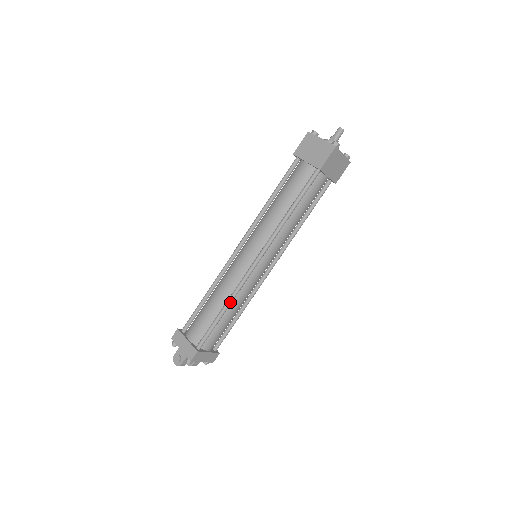
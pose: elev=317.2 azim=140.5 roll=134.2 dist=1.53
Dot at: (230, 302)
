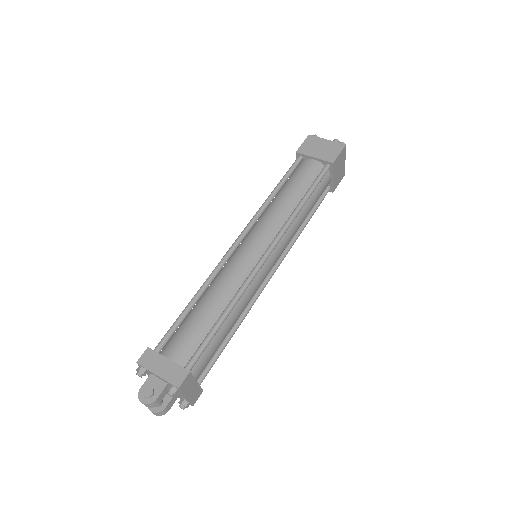
Dot at: (236, 302)
